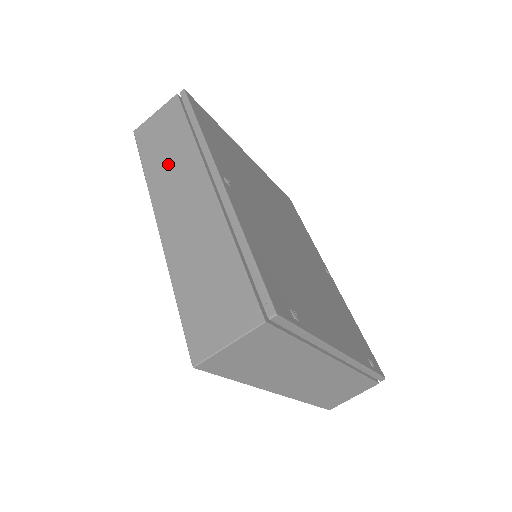
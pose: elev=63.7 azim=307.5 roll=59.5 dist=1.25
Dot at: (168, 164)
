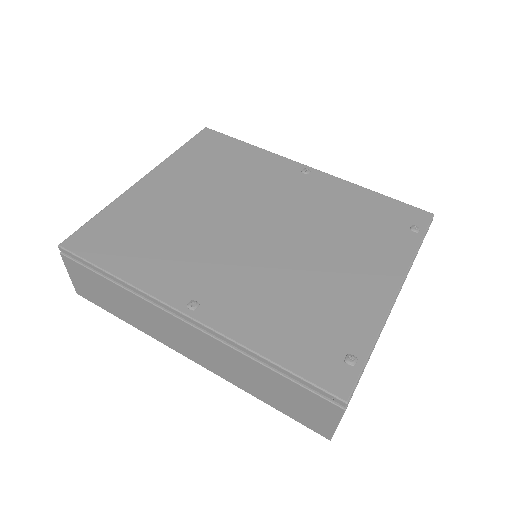
Dot at: (137, 315)
